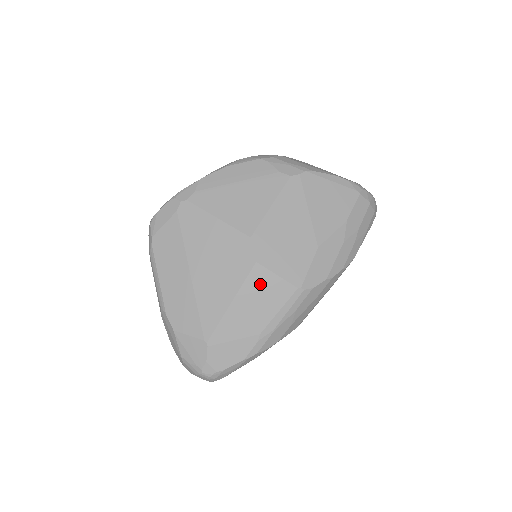
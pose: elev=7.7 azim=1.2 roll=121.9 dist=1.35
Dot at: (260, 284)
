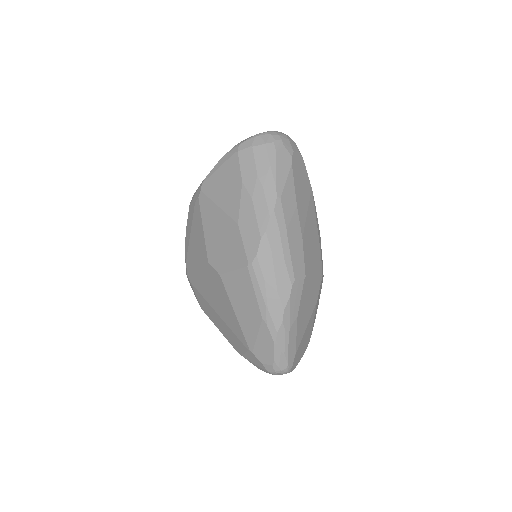
Dot at: (233, 286)
